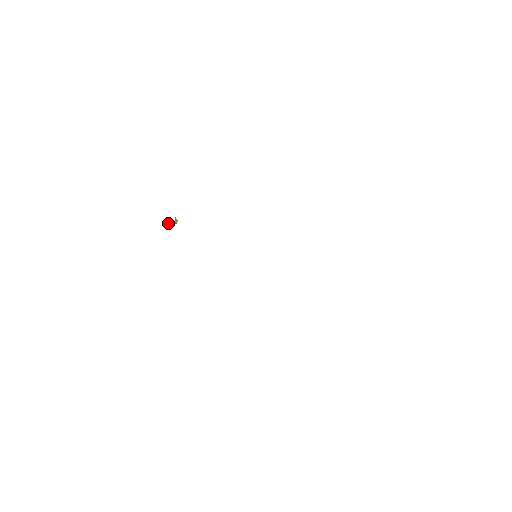
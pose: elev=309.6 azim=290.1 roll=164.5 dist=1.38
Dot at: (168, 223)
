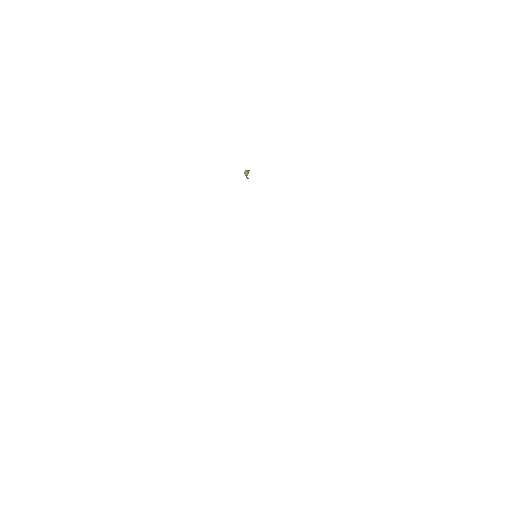
Dot at: (244, 171)
